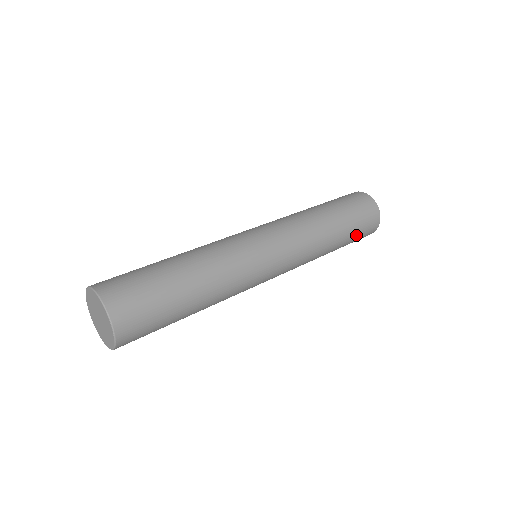
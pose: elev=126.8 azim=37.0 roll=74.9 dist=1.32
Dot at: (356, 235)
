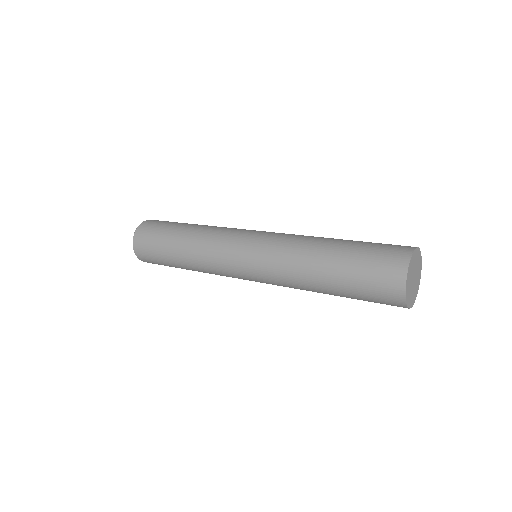
Dot at: occluded
